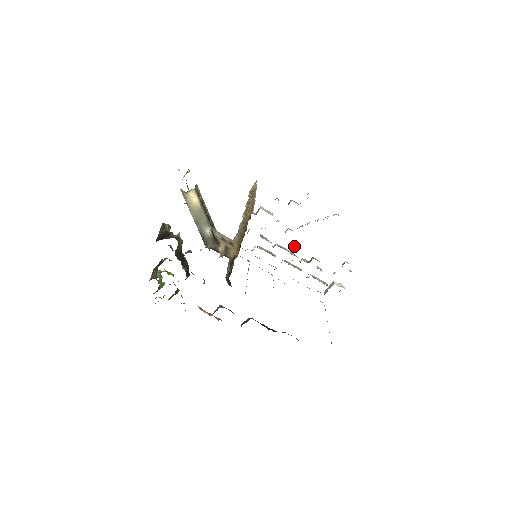
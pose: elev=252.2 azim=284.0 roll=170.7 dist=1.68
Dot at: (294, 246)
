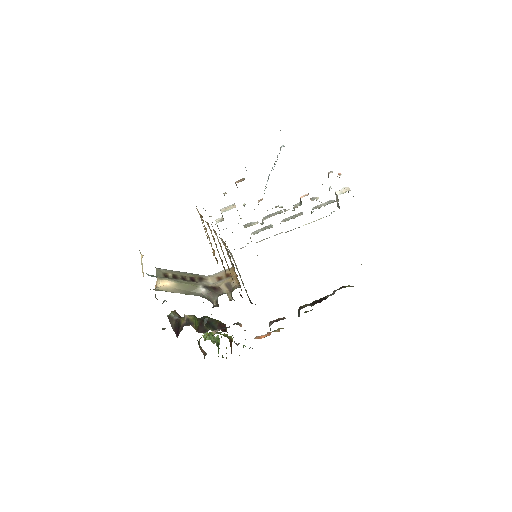
Dot at: (277, 206)
